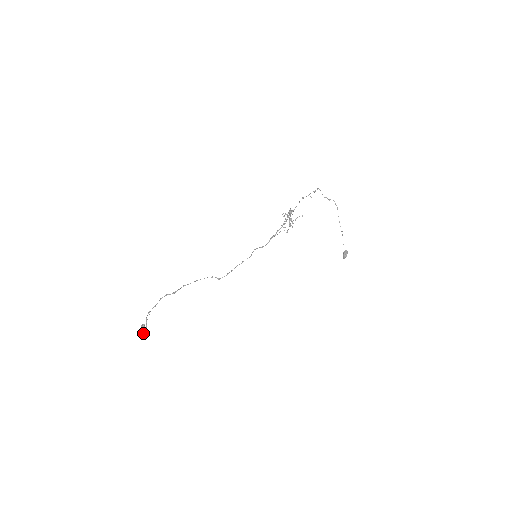
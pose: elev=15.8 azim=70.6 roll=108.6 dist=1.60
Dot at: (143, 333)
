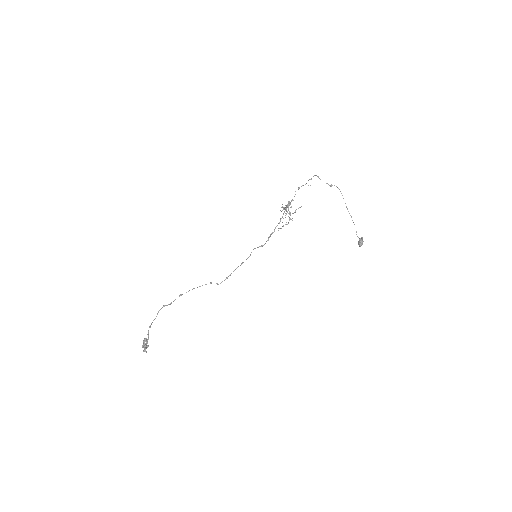
Dot at: (145, 347)
